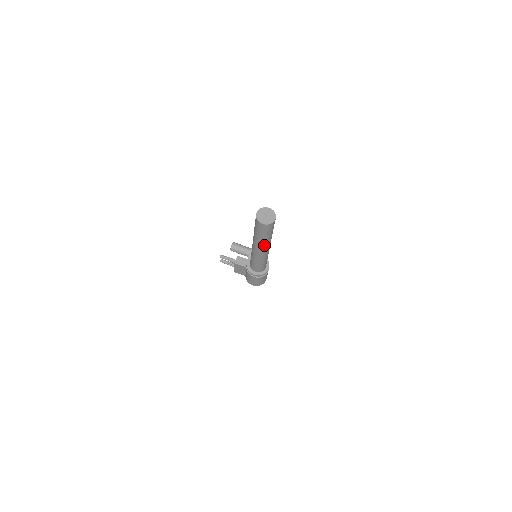
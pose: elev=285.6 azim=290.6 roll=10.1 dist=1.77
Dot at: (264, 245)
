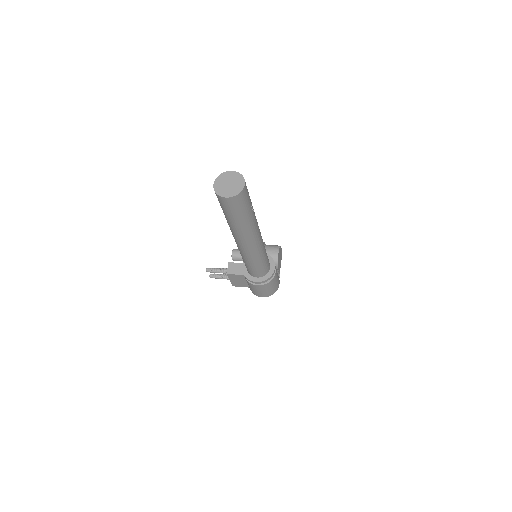
Dot at: (247, 233)
